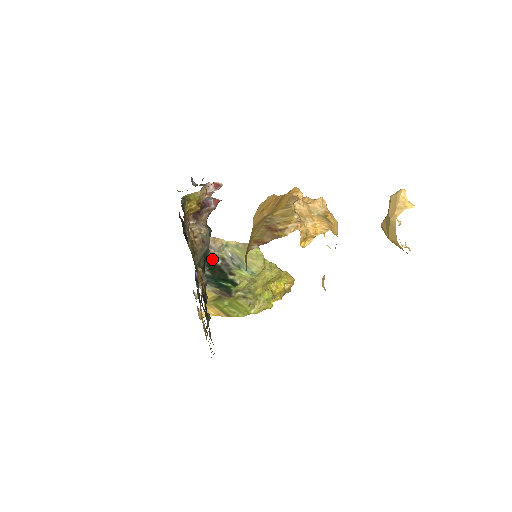
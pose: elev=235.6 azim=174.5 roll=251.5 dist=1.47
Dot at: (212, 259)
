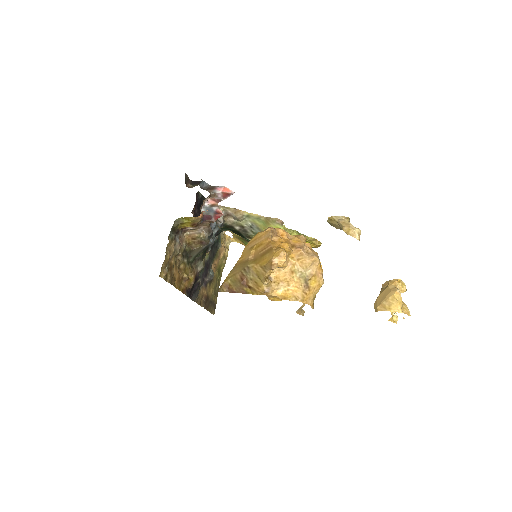
Dot at: (230, 225)
